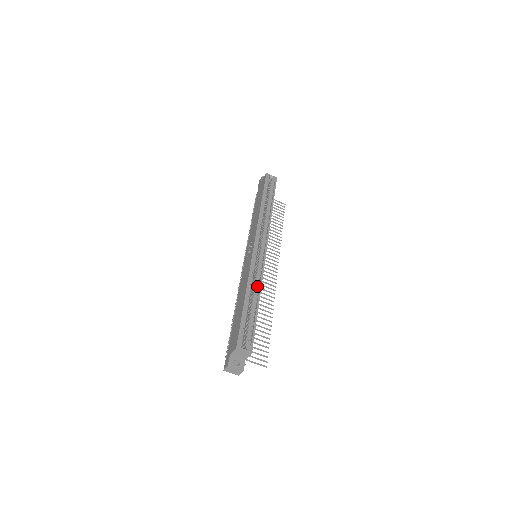
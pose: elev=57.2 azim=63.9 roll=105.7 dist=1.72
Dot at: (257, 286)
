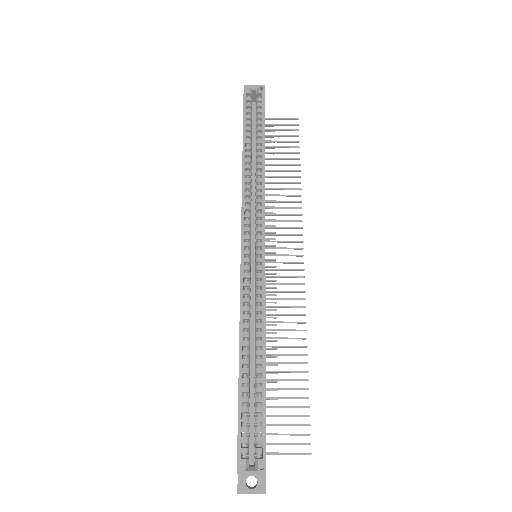
Dot at: (259, 328)
